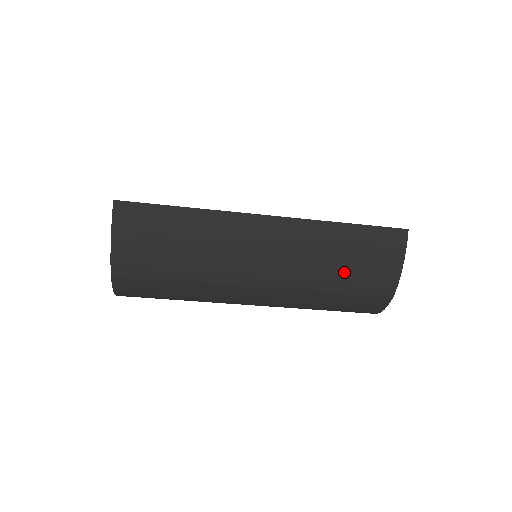
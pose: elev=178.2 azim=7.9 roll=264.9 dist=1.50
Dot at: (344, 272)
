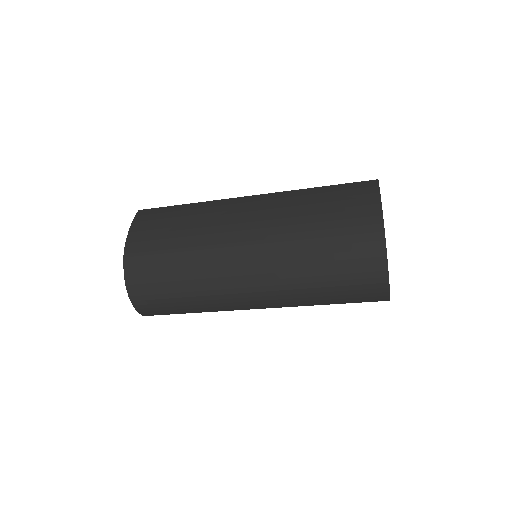
Dot at: (322, 216)
